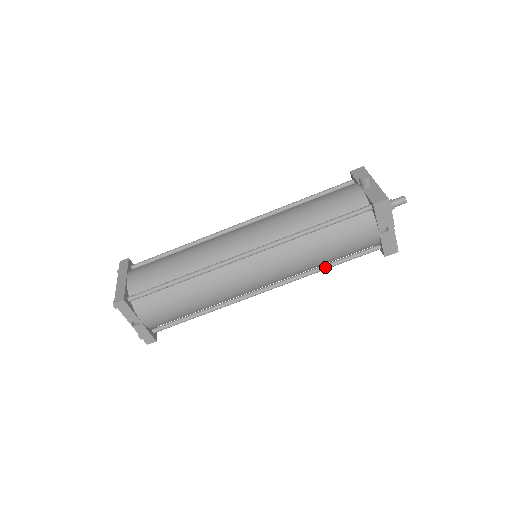
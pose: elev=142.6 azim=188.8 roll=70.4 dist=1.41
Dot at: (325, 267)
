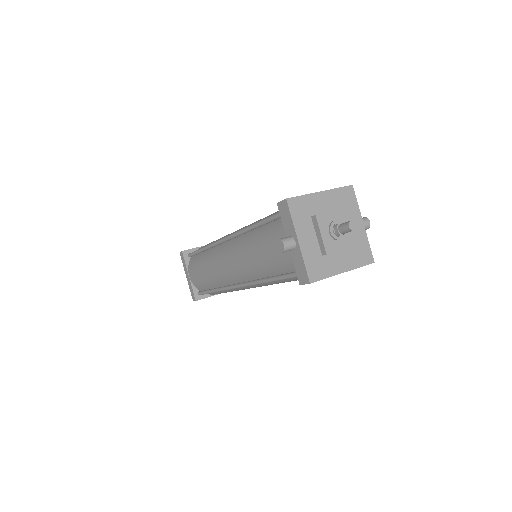
Dot at: occluded
